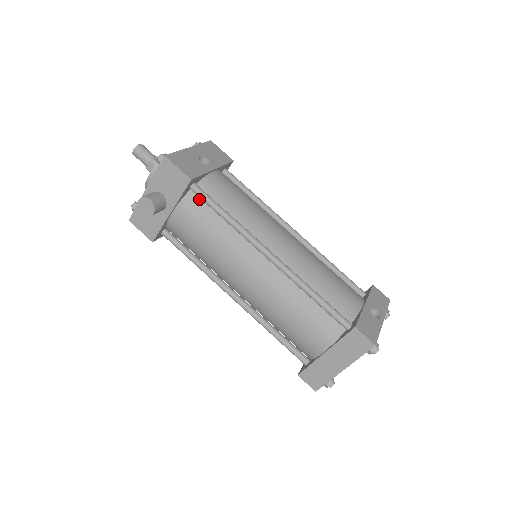
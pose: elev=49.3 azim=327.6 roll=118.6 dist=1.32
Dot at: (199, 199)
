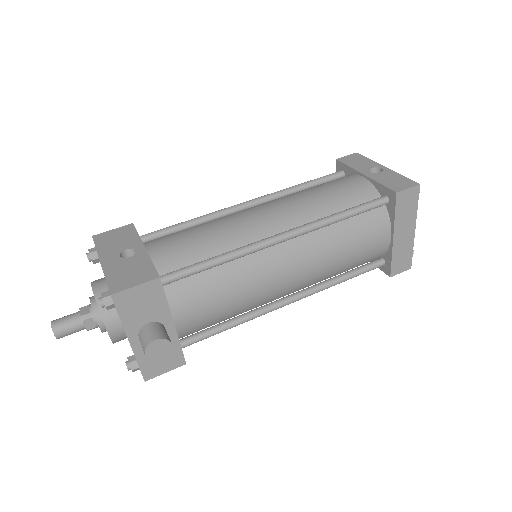
Dot at: (178, 282)
